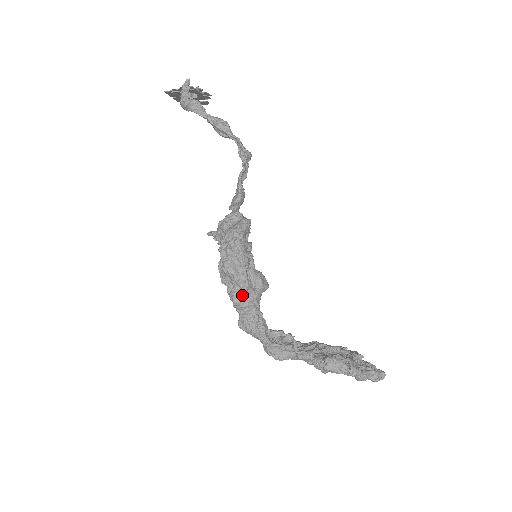
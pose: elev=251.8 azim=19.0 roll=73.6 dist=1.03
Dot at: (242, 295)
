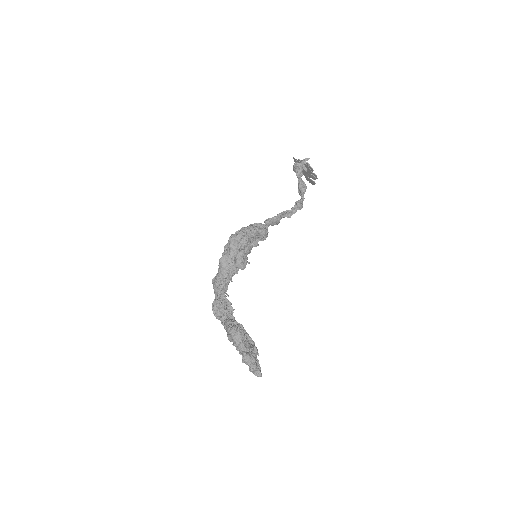
Dot at: (227, 259)
